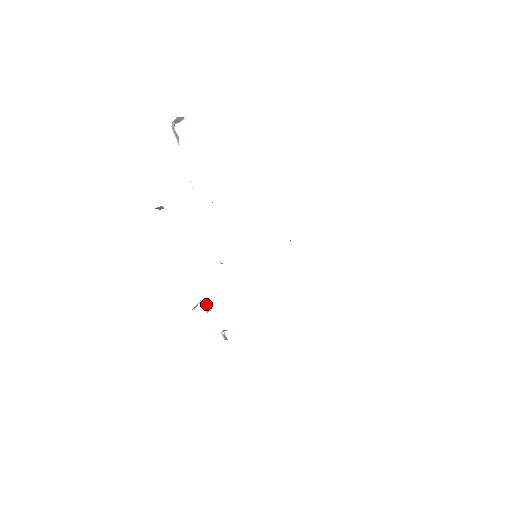
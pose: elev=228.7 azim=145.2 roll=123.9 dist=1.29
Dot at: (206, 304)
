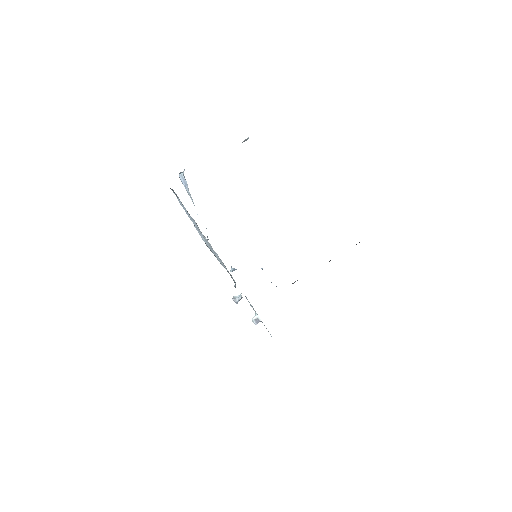
Dot at: (235, 296)
